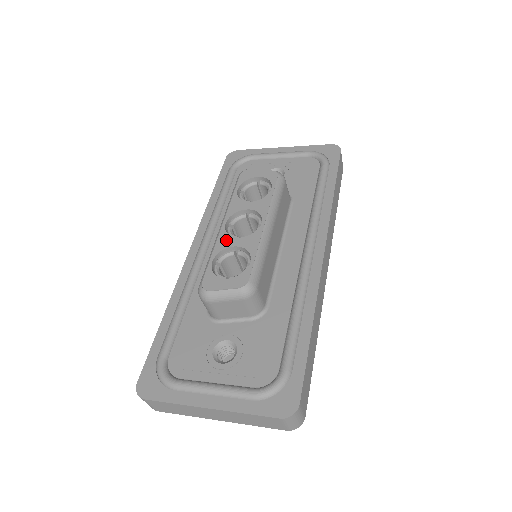
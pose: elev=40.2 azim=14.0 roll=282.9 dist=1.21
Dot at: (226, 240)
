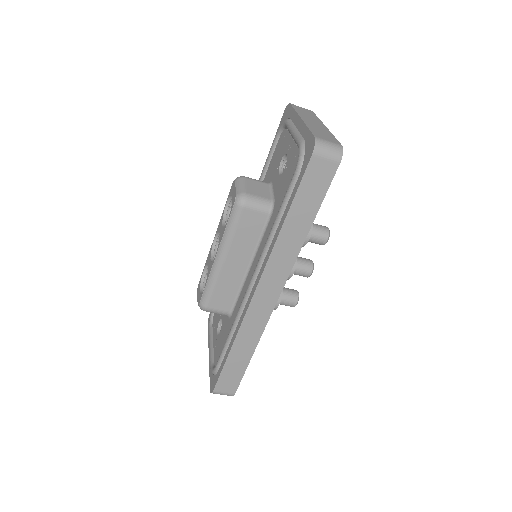
Dot at: (209, 256)
